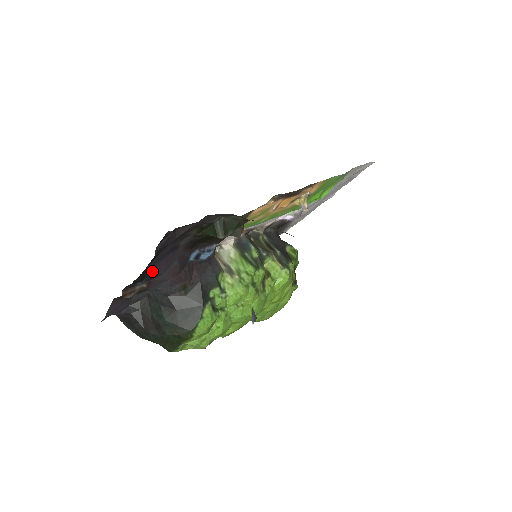
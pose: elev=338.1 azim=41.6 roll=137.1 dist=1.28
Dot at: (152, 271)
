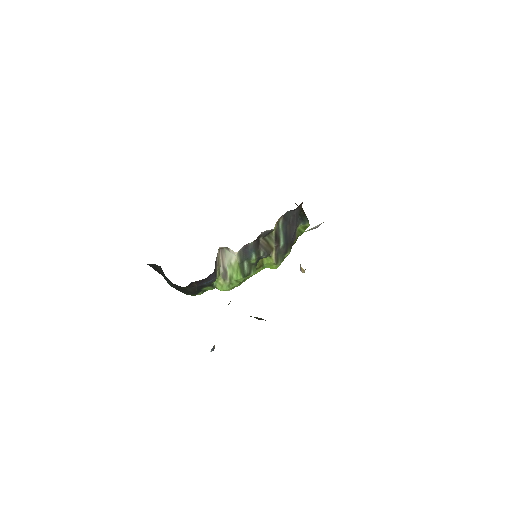
Dot at: occluded
